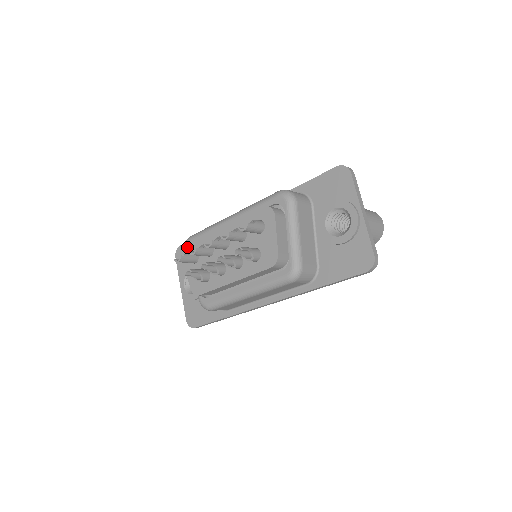
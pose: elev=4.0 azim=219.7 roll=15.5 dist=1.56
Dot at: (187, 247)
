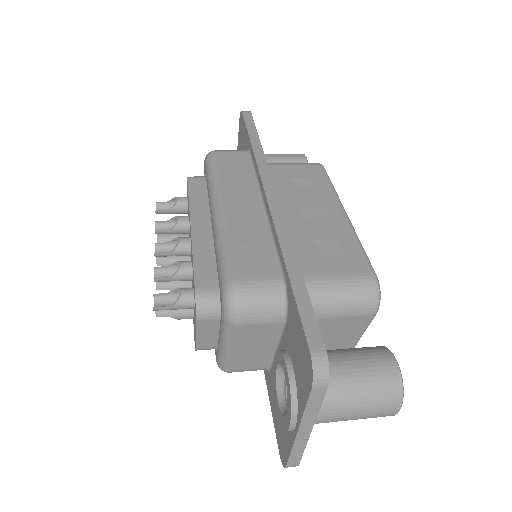
Dot at: (187, 183)
